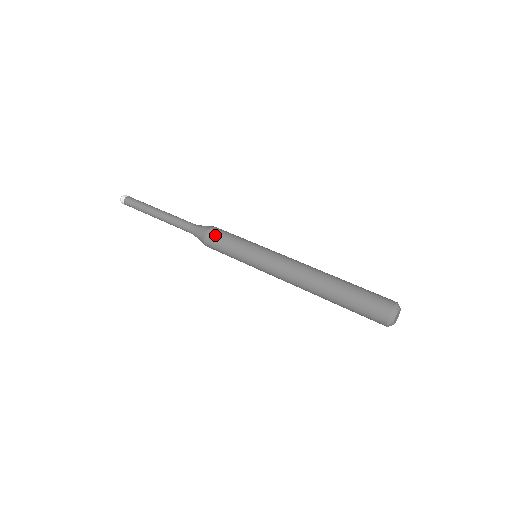
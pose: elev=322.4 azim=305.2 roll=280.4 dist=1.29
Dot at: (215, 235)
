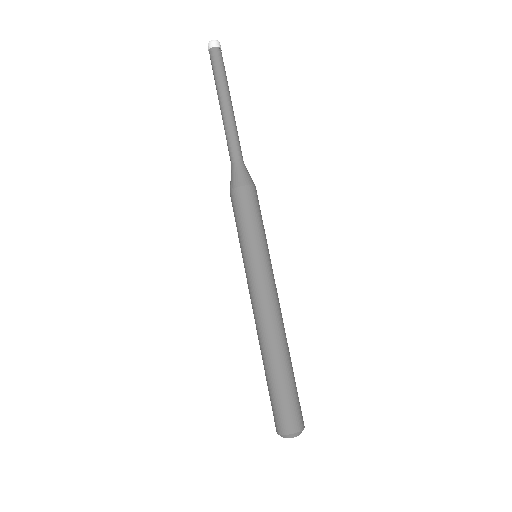
Dot at: (250, 198)
